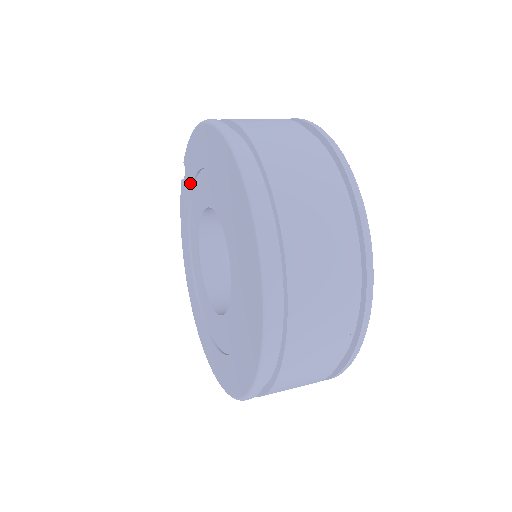
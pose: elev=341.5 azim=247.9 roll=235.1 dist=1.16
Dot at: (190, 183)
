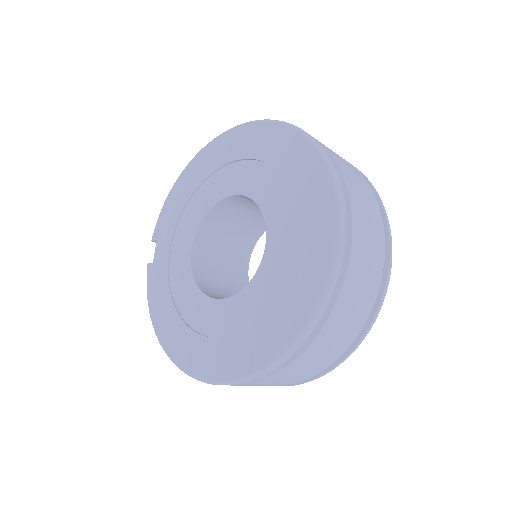
Dot at: (168, 238)
